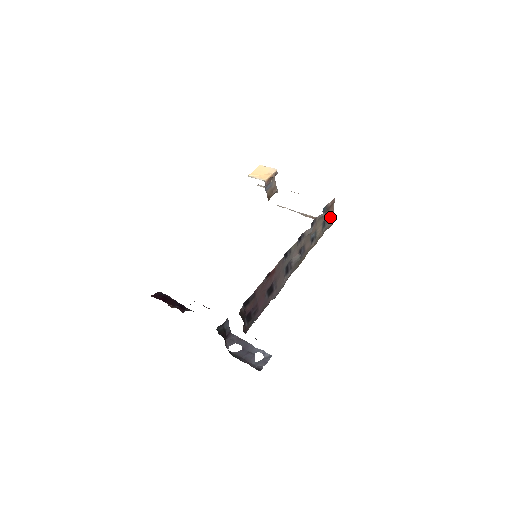
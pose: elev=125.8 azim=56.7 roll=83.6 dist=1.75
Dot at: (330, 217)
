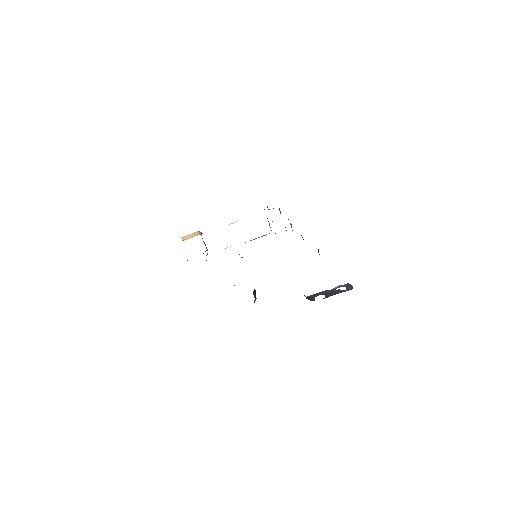
Dot at: occluded
